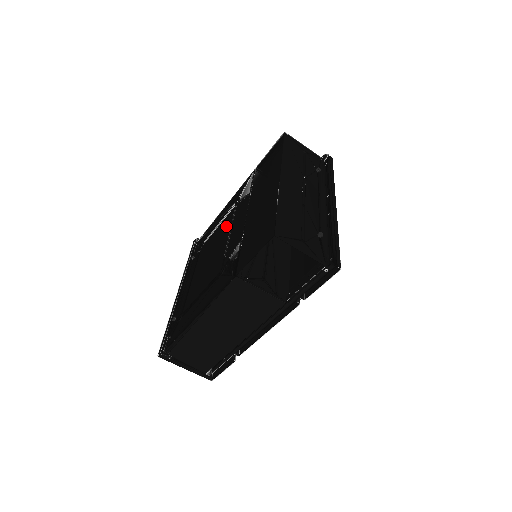
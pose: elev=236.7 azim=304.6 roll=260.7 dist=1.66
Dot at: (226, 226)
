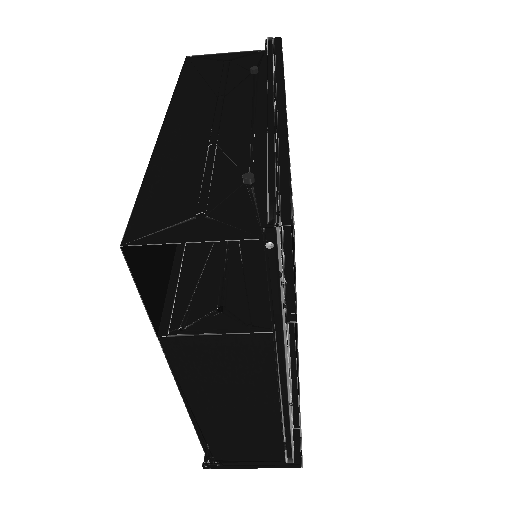
Dot at: occluded
